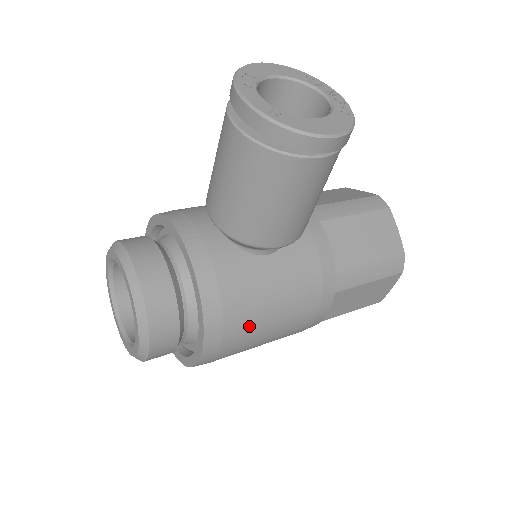
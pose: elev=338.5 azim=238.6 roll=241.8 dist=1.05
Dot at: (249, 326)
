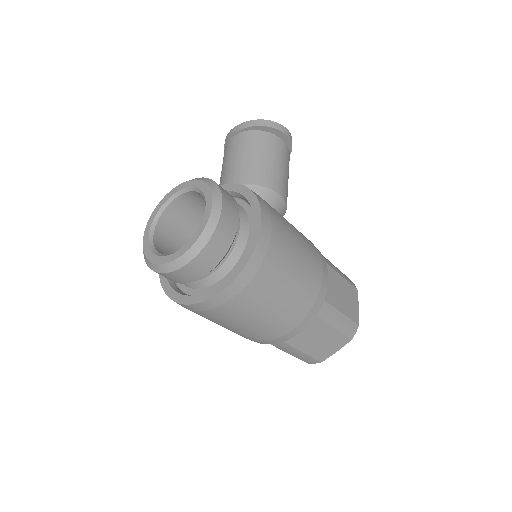
Dot at: (284, 226)
